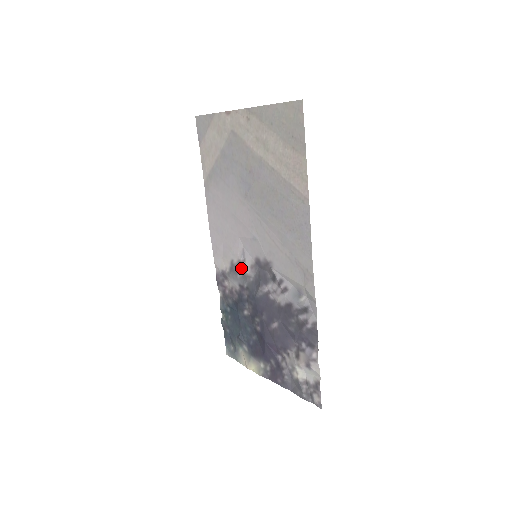
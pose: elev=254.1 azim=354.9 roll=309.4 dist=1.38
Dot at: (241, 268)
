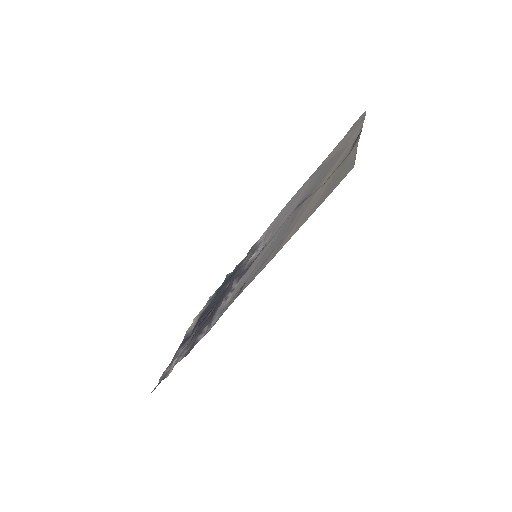
Dot at: (253, 254)
